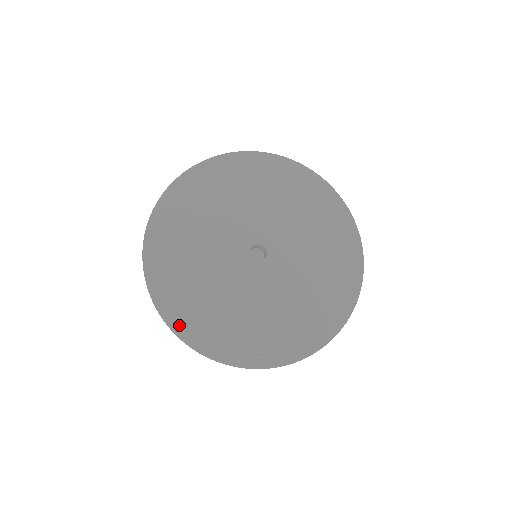
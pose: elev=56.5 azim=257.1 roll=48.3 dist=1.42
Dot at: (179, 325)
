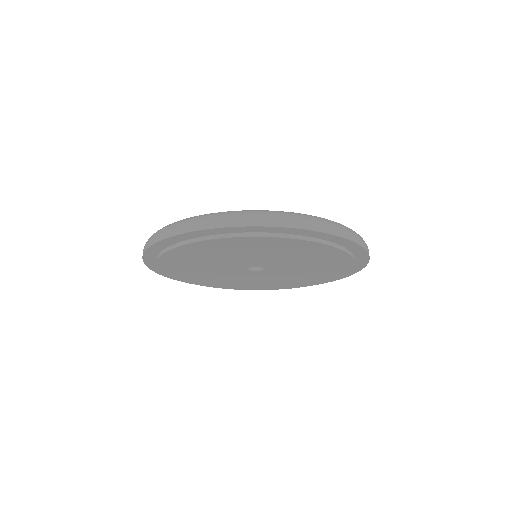
Dot at: occluded
